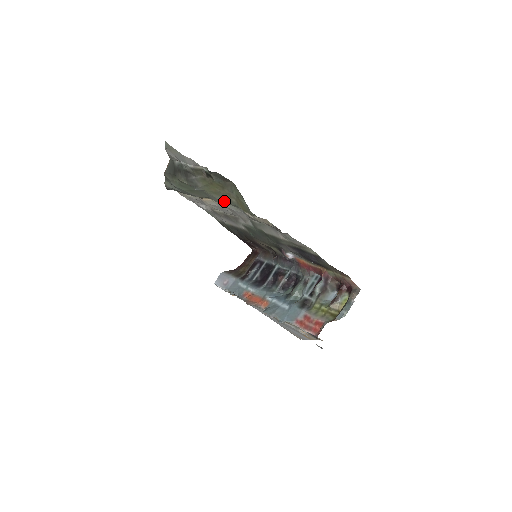
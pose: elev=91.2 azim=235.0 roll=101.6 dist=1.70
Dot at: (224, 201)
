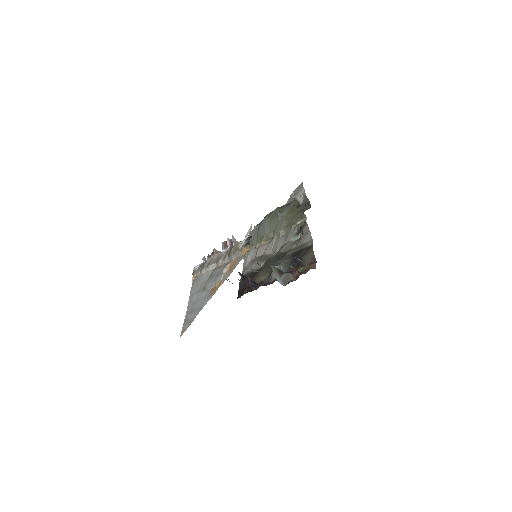
Dot at: (284, 227)
